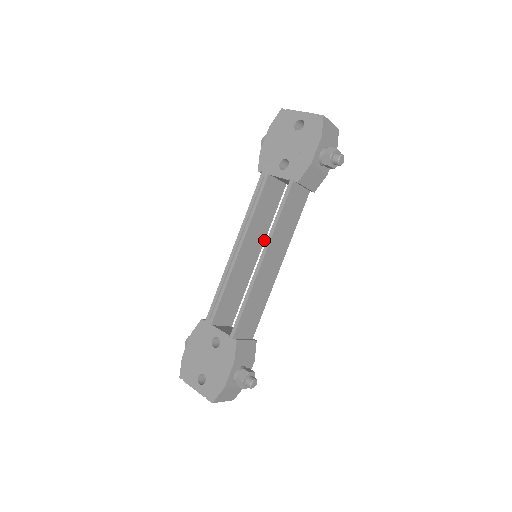
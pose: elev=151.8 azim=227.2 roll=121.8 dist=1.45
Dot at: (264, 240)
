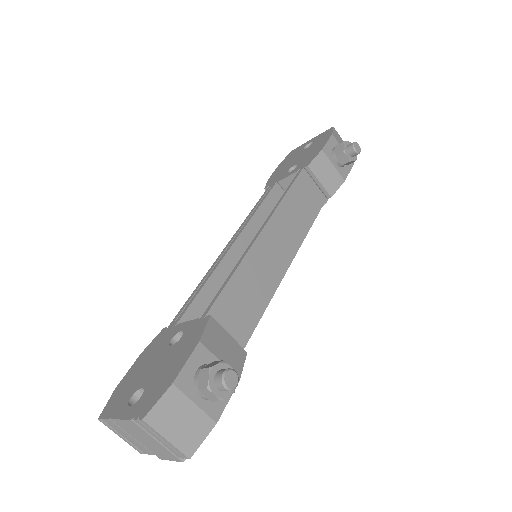
Dot at: occluded
